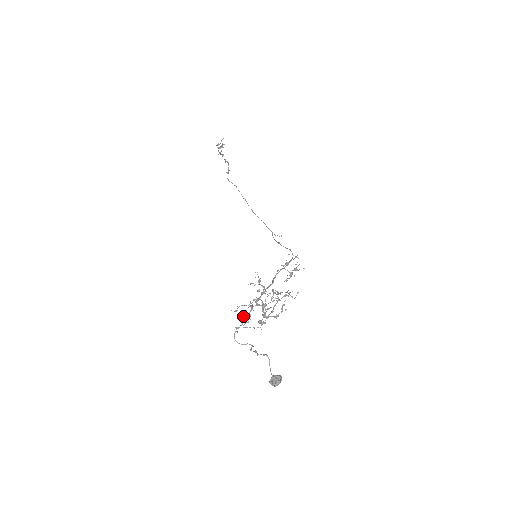
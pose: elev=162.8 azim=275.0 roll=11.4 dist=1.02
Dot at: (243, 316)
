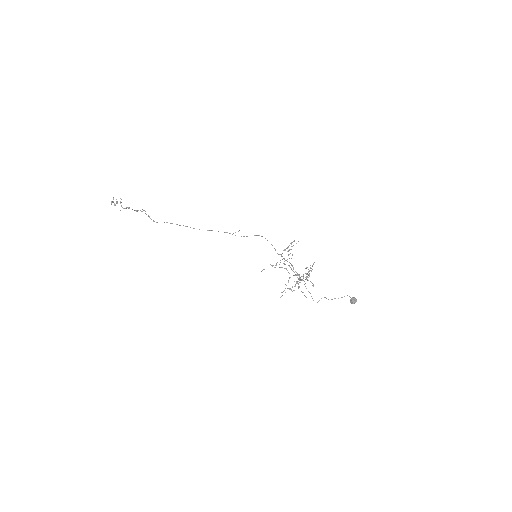
Dot at: occluded
